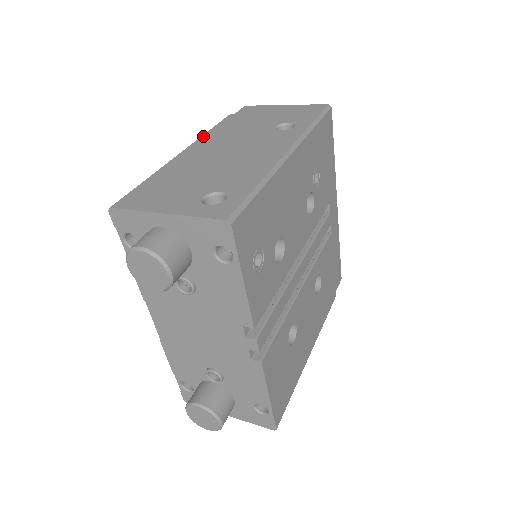
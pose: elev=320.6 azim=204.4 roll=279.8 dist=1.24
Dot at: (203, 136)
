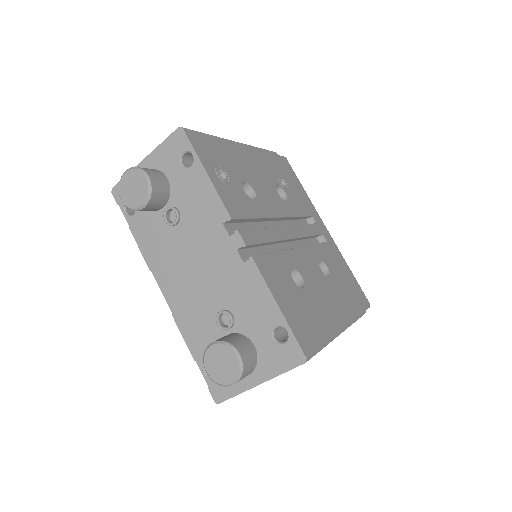
Dot at: occluded
